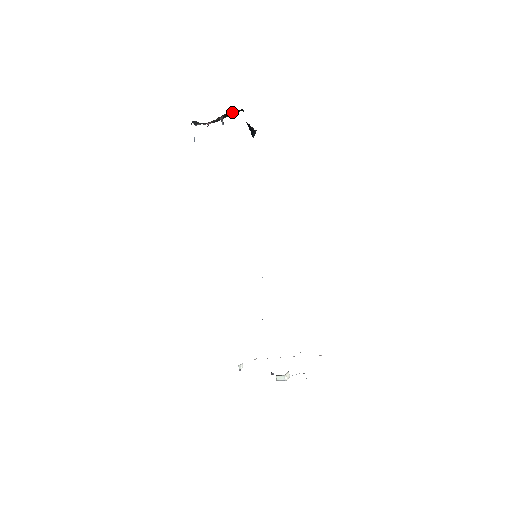
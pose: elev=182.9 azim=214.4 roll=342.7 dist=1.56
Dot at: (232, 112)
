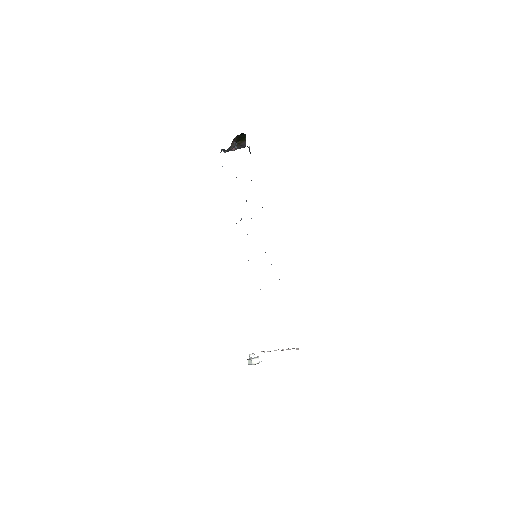
Dot at: (240, 137)
